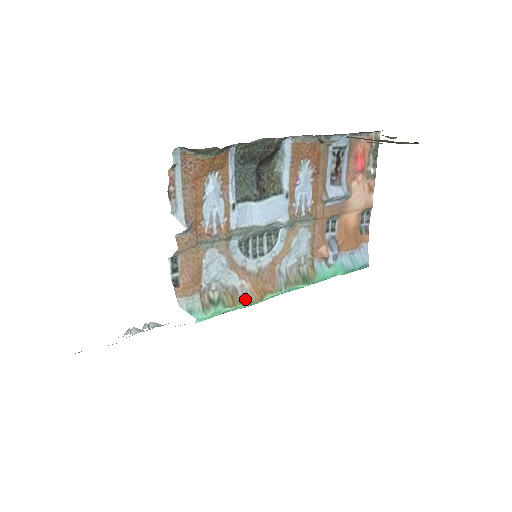
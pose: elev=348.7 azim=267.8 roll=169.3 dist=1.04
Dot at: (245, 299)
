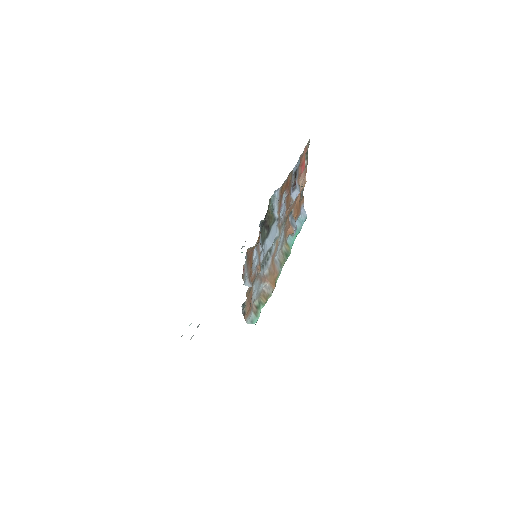
Dot at: (270, 293)
